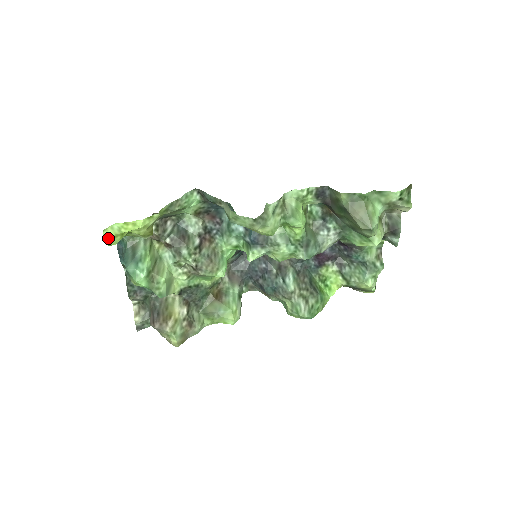
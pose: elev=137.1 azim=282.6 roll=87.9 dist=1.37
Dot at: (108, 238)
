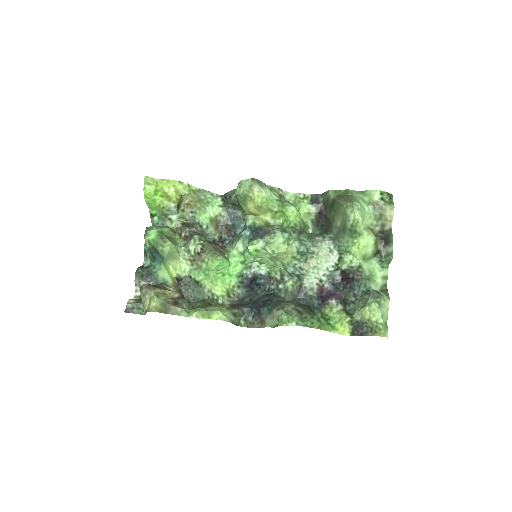
Dot at: (146, 182)
